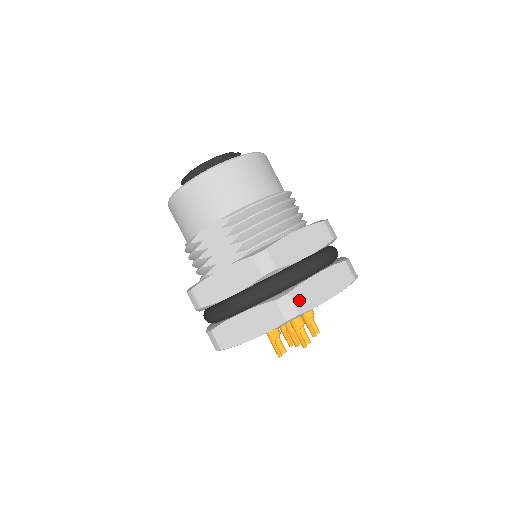
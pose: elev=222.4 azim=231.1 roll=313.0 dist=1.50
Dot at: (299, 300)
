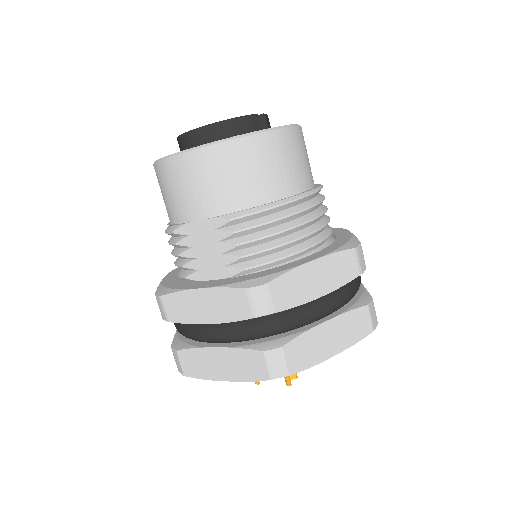
Dot at: (294, 356)
